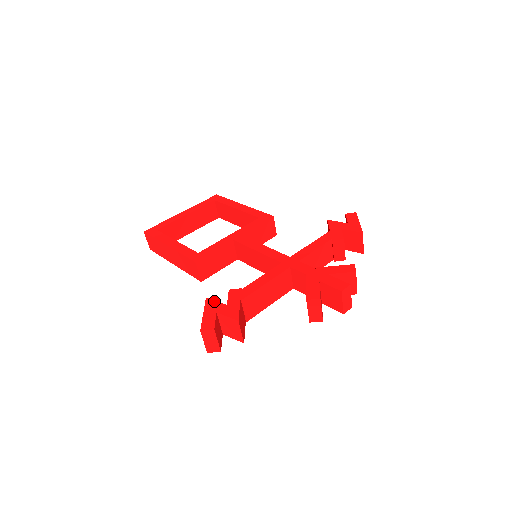
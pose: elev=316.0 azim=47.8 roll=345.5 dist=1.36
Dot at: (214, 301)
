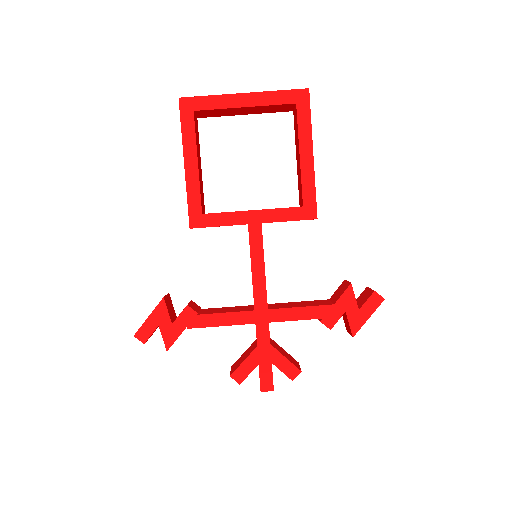
Dot at: (166, 309)
